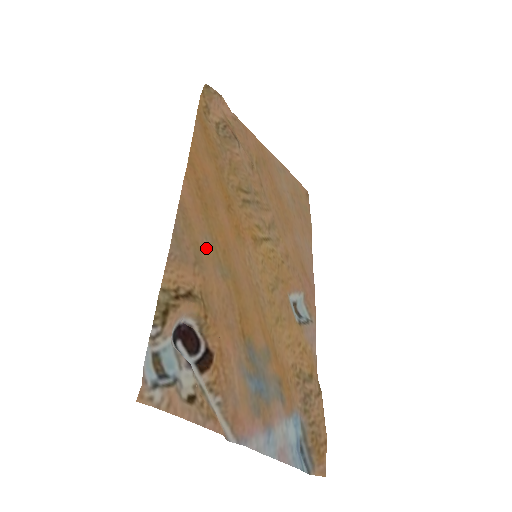
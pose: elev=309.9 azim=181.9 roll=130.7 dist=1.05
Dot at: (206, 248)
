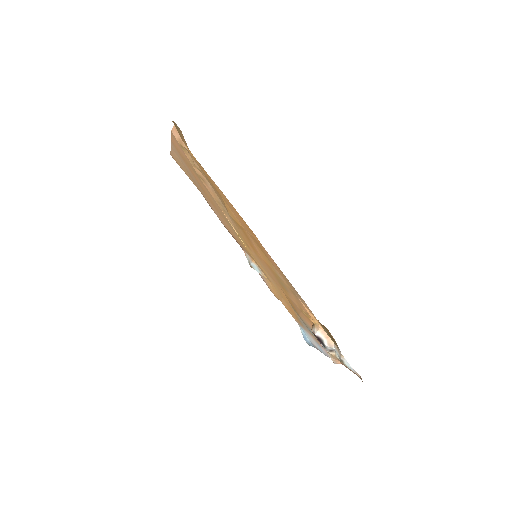
Dot at: (284, 282)
